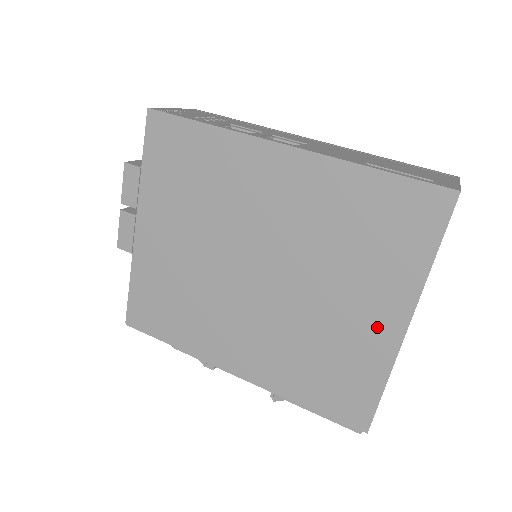
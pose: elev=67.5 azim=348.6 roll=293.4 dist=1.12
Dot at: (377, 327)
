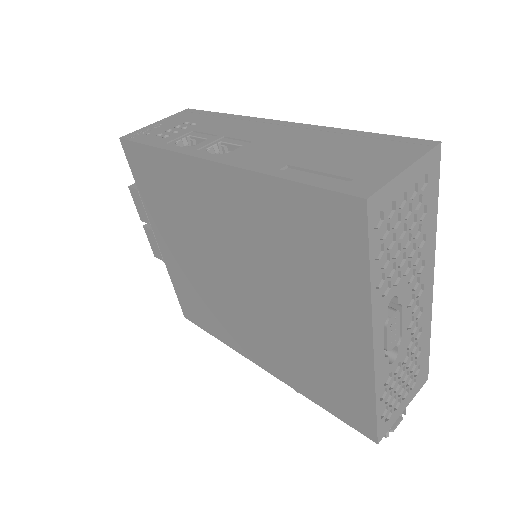
Dot at: (346, 344)
